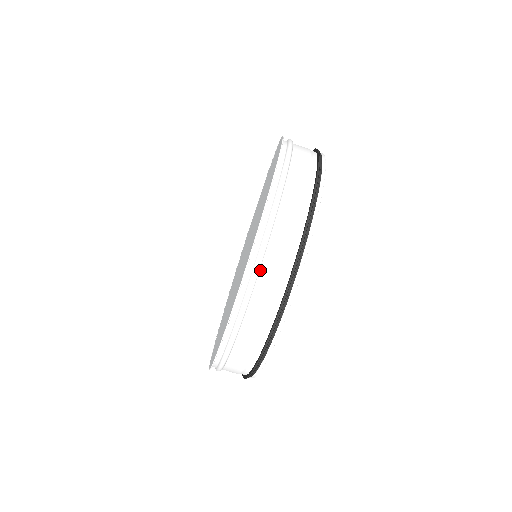
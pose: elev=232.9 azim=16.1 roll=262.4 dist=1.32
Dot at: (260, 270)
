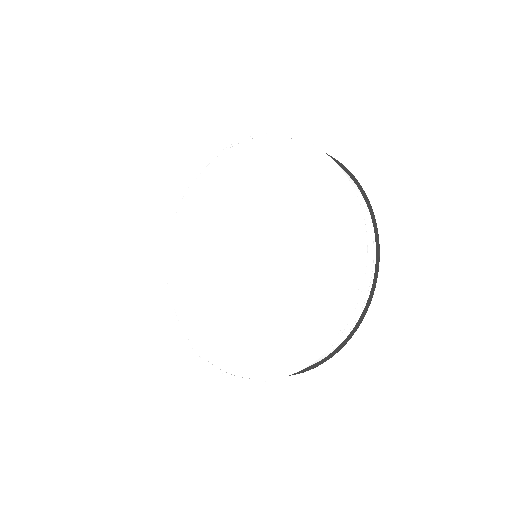
Dot at: (361, 286)
